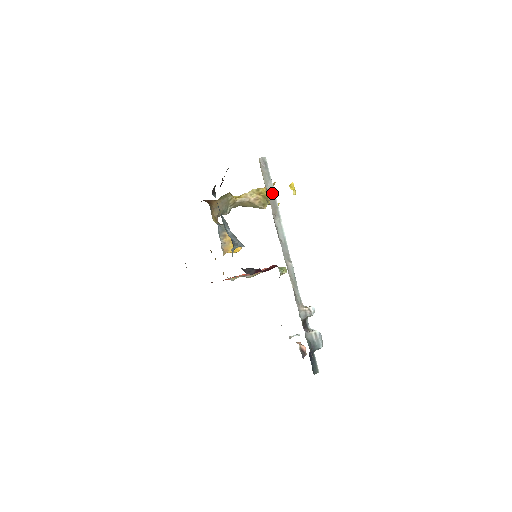
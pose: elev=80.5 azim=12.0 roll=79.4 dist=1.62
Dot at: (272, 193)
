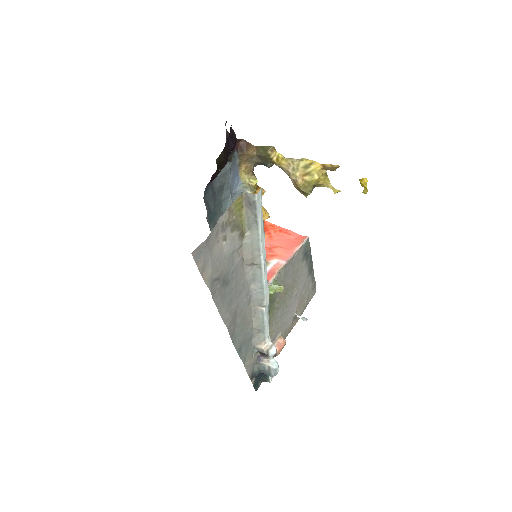
Dot at: (254, 239)
